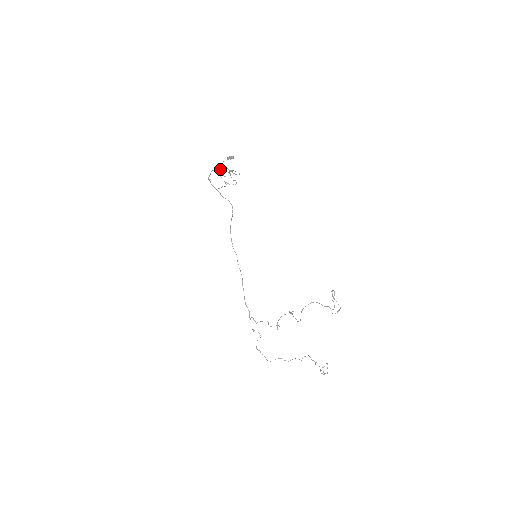
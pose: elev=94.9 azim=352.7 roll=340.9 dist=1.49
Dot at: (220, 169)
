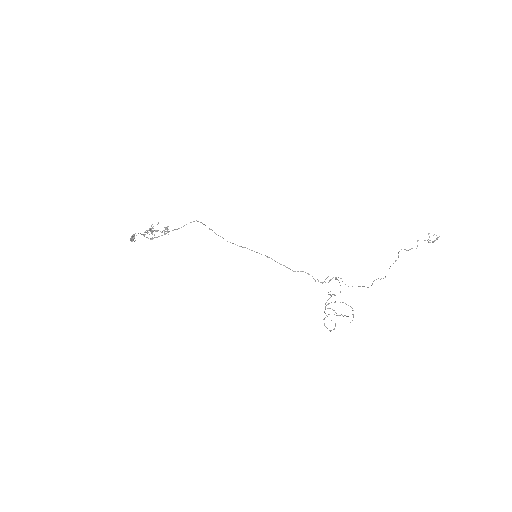
Dot at: occluded
